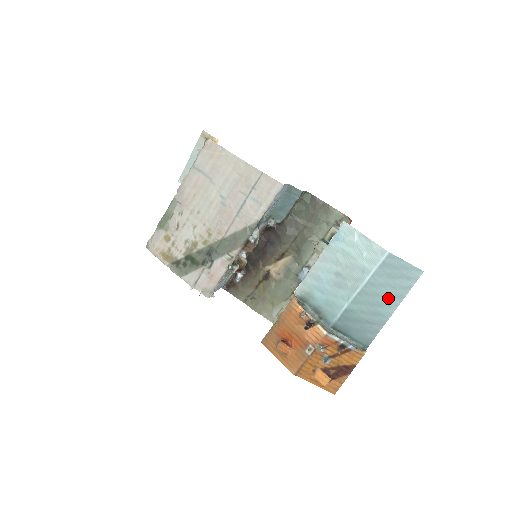
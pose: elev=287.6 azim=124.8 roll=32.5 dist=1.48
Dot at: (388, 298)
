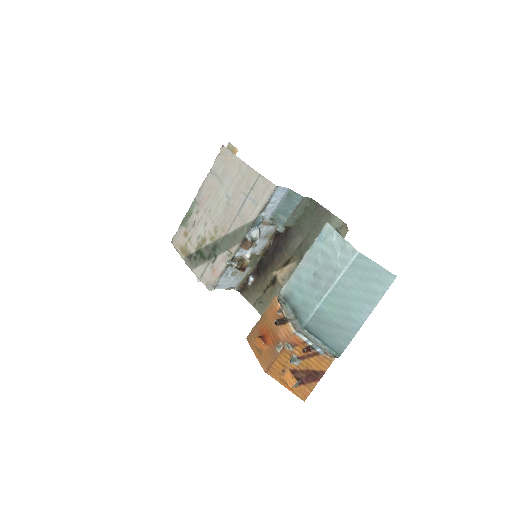
Dot at: (360, 302)
